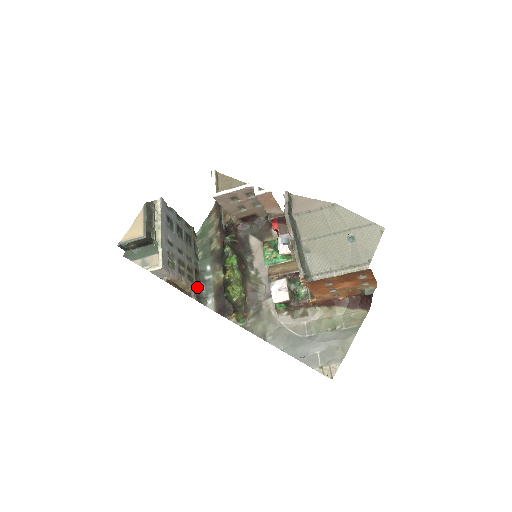
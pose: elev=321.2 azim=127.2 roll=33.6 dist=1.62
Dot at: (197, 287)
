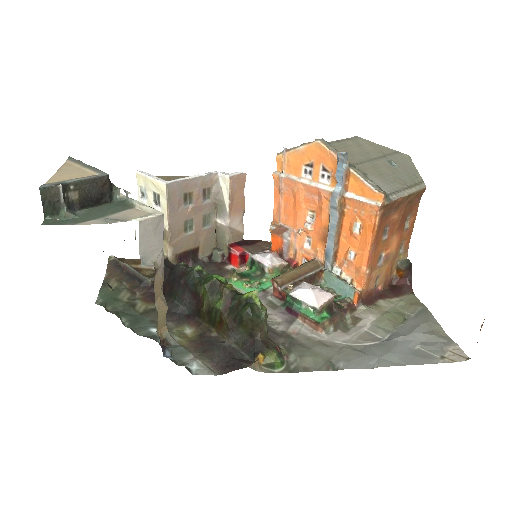
Dot at: occluded
